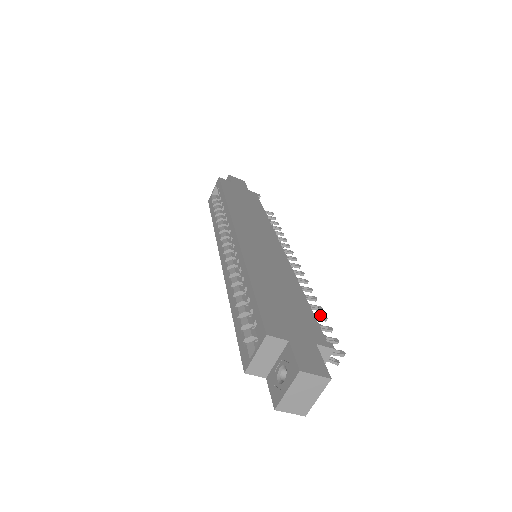
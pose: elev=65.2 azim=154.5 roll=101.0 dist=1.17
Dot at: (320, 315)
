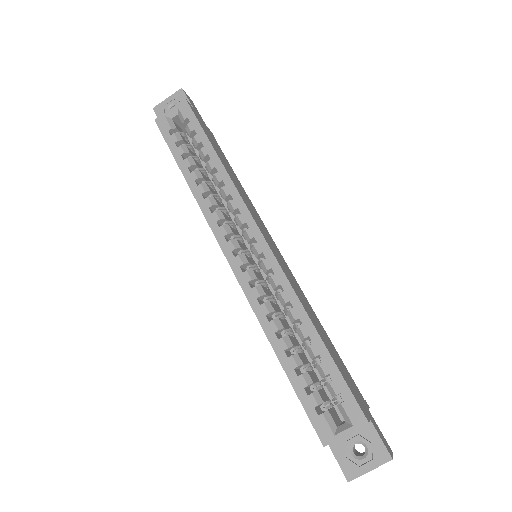
Dot at: occluded
